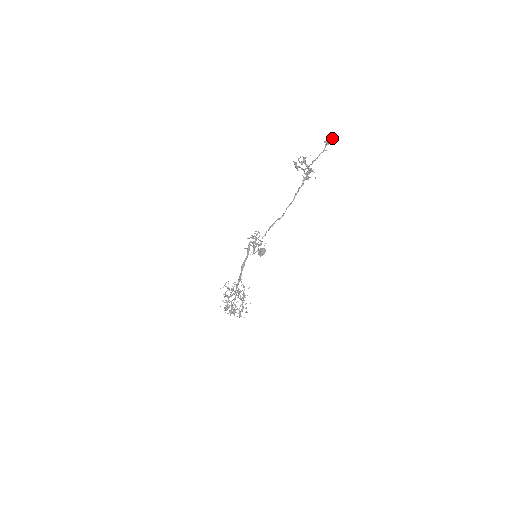
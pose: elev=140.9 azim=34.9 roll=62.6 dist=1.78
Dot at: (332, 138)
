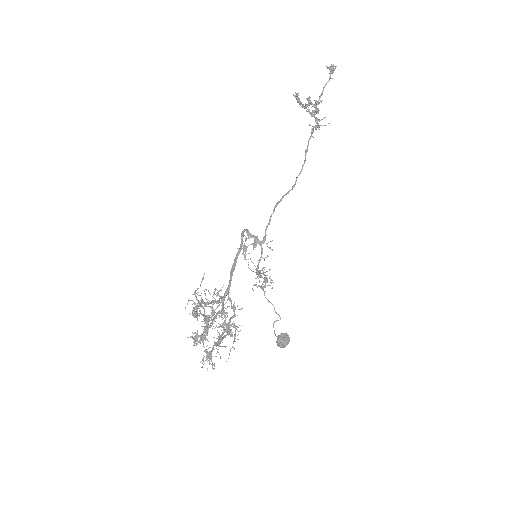
Dot at: occluded
